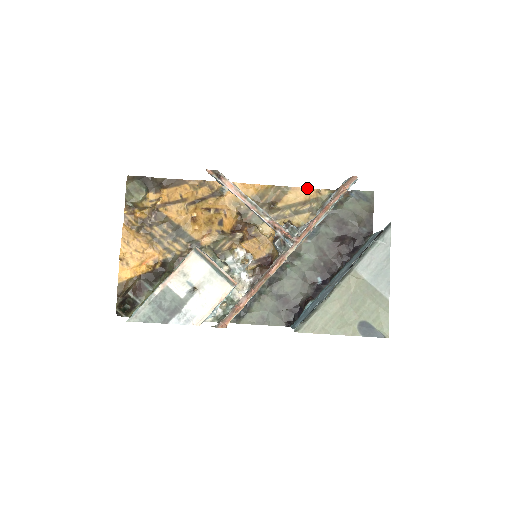
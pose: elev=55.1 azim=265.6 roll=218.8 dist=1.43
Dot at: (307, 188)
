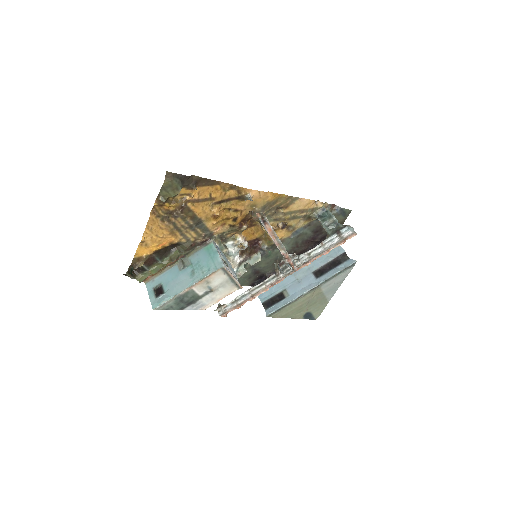
Dot at: (310, 200)
